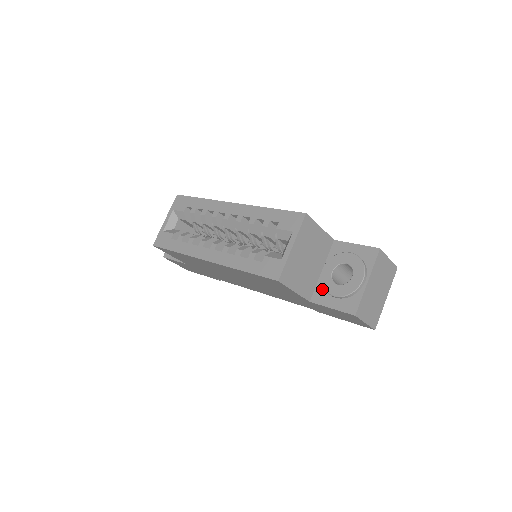
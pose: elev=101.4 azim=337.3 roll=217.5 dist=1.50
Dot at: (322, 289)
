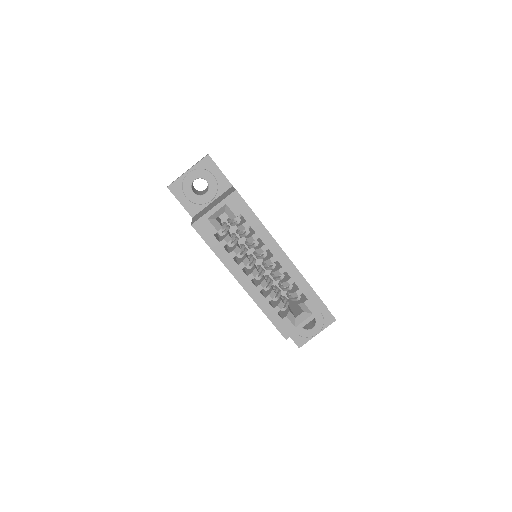
Dot at: occluded
